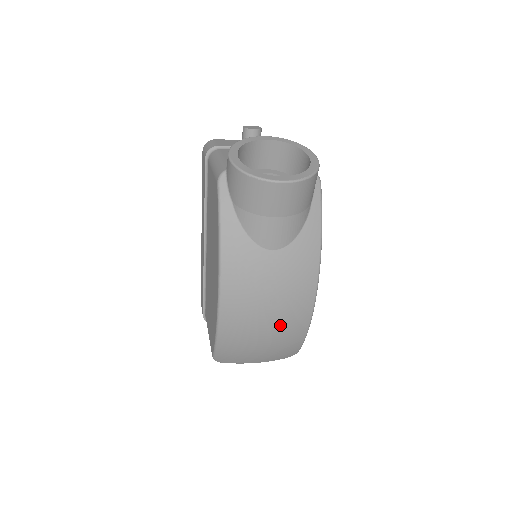
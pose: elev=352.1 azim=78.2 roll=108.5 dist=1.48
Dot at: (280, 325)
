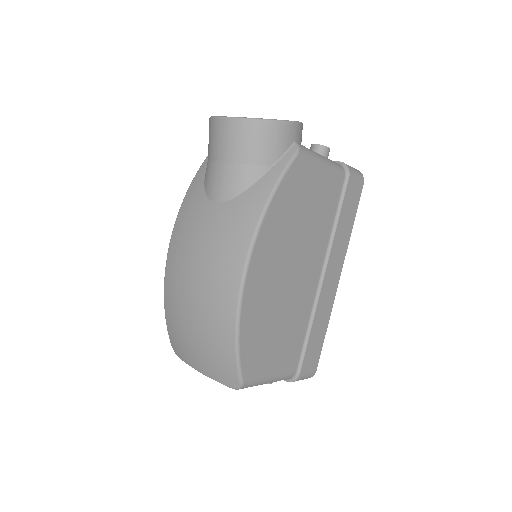
Dot at: (204, 302)
